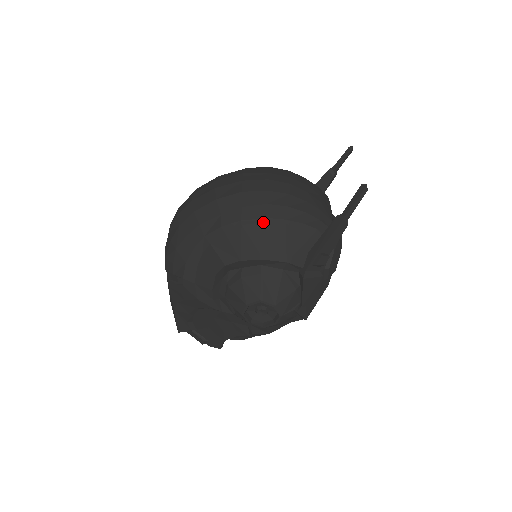
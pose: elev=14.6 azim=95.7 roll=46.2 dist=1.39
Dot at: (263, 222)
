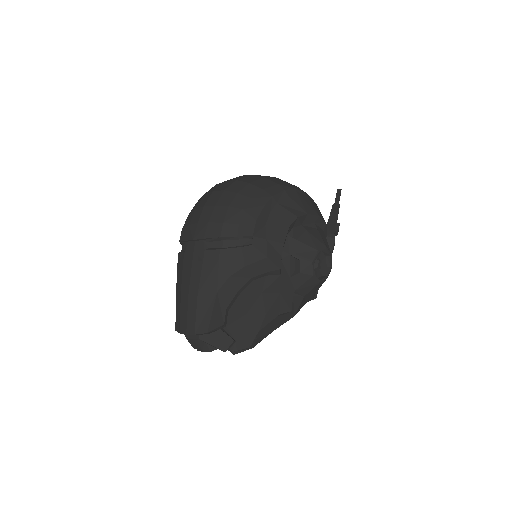
Dot at: (305, 194)
